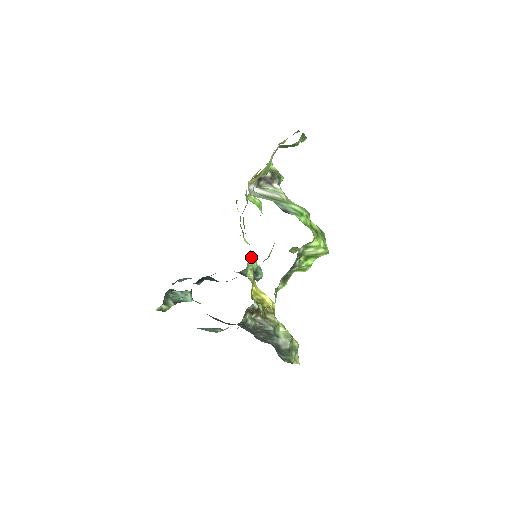
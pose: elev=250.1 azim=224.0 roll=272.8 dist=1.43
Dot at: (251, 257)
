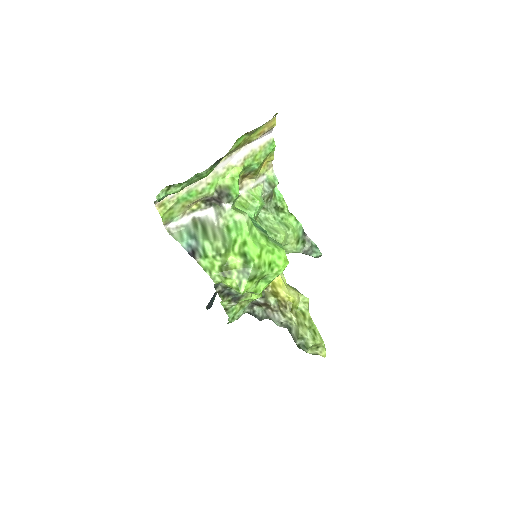
Dot at: (306, 234)
